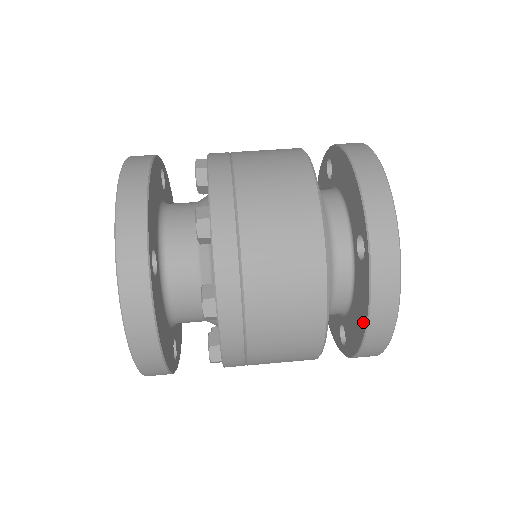
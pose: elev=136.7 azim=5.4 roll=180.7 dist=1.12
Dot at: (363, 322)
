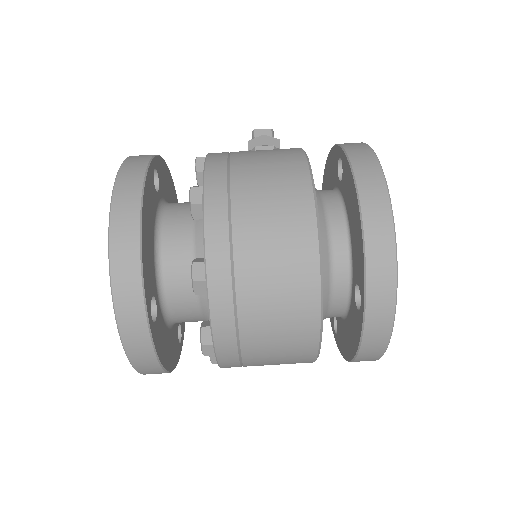
Dot at: (352, 351)
